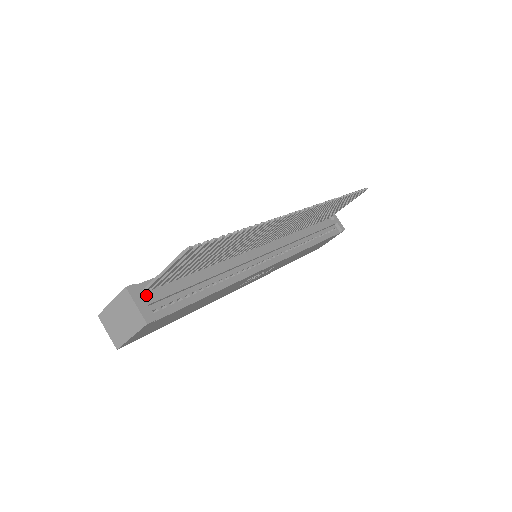
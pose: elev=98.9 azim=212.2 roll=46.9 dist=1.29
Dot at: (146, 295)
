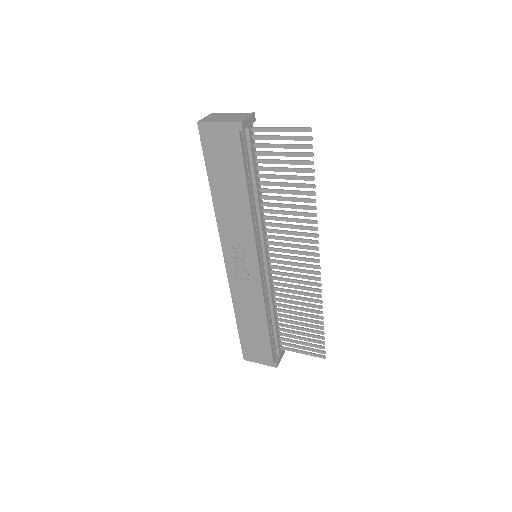
Dot at: occluded
